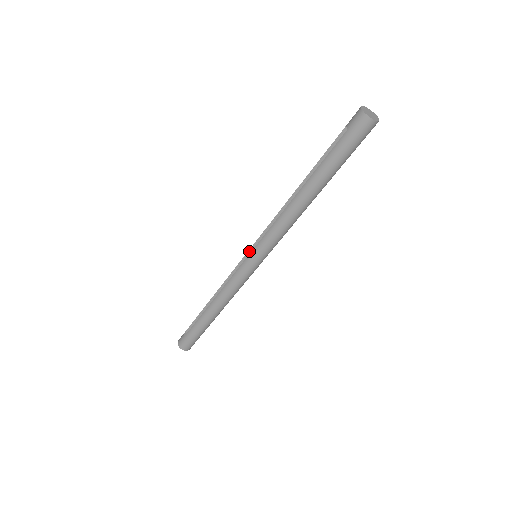
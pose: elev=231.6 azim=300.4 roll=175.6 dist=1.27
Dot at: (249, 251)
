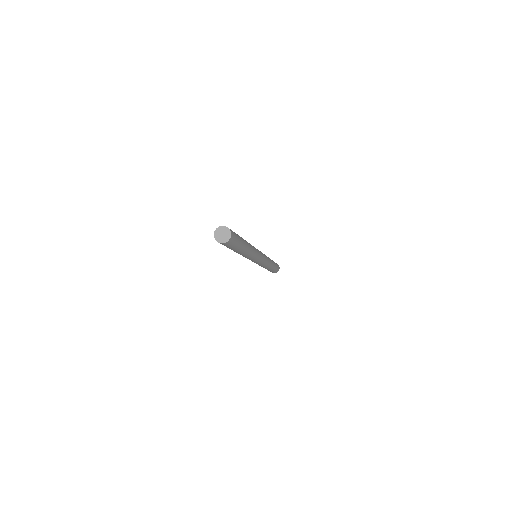
Dot at: occluded
